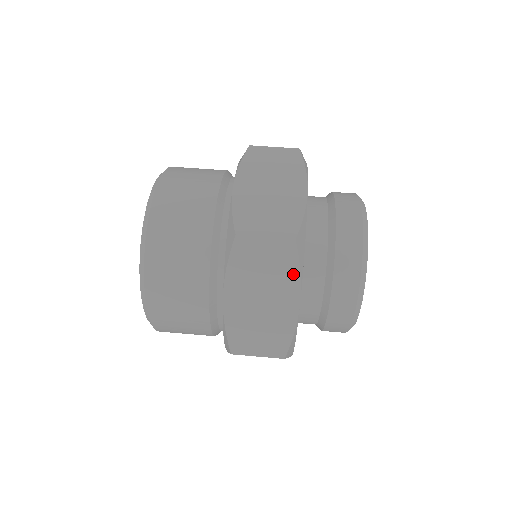
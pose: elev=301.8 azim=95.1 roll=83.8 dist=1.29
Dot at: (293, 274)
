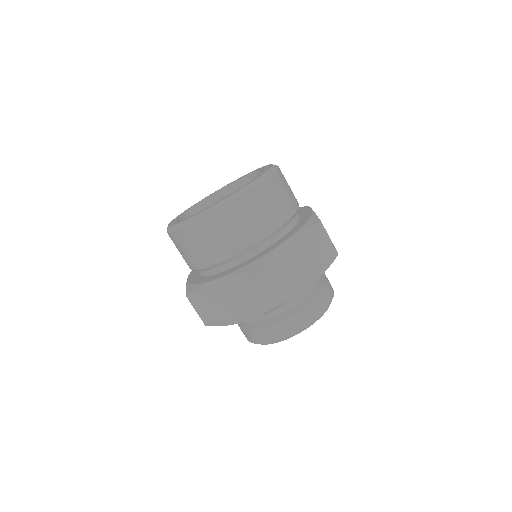
Dot at: occluded
